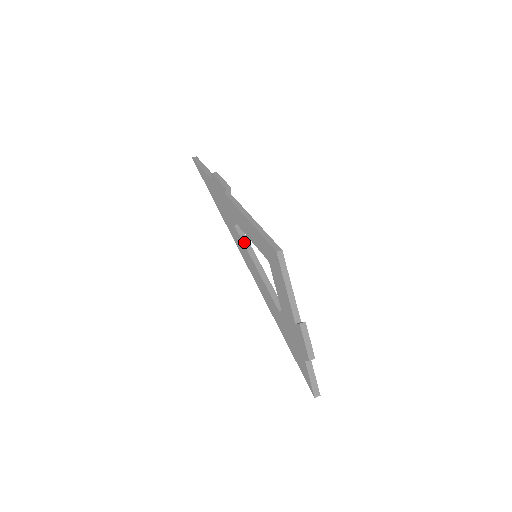
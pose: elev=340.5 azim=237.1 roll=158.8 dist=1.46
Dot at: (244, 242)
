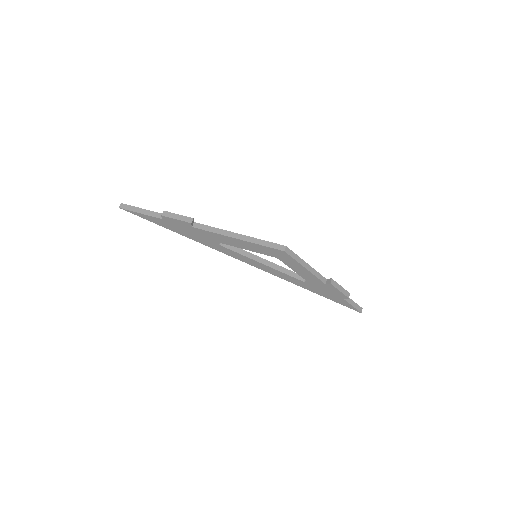
Dot at: (237, 252)
